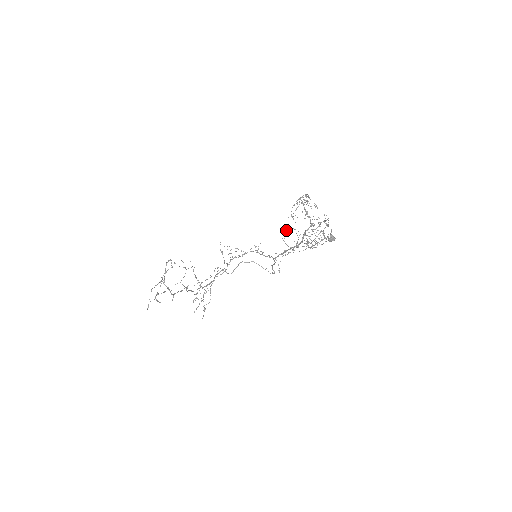
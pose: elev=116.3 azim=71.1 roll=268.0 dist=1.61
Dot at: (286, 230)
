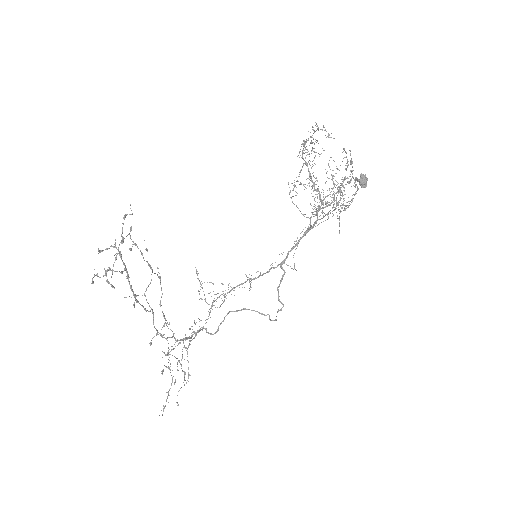
Dot at: occluded
